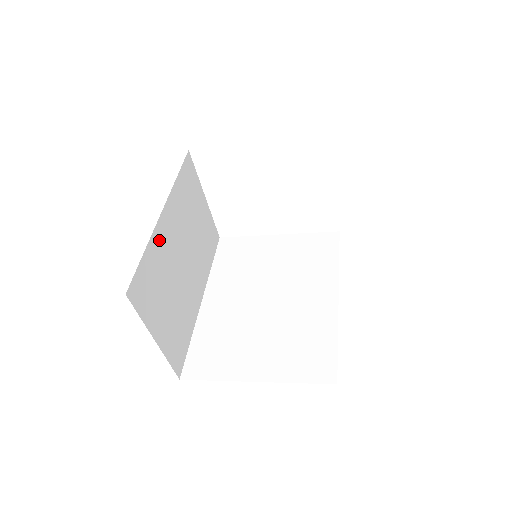
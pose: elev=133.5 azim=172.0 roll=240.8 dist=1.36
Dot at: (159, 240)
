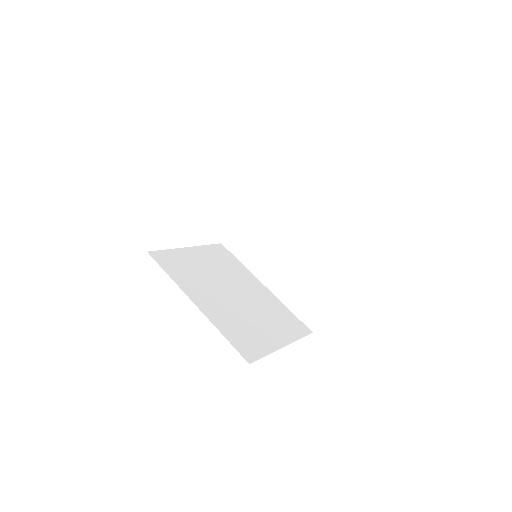
Dot at: occluded
